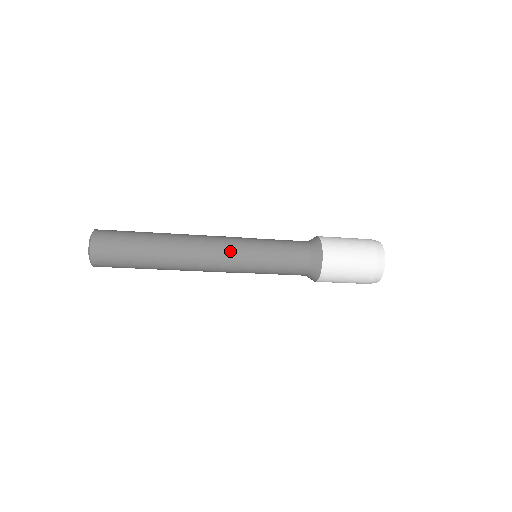
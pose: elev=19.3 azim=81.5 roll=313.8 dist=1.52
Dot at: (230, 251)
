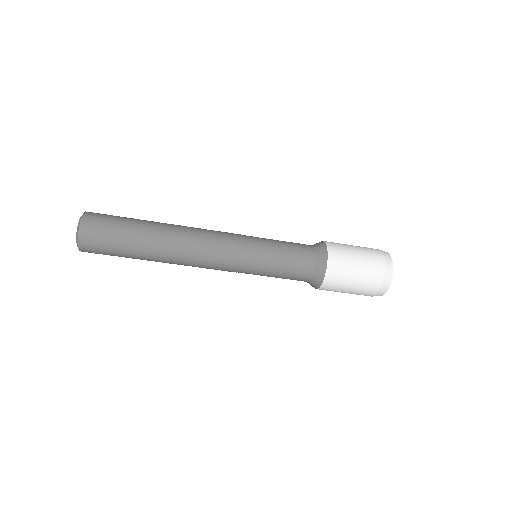
Dot at: (230, 234)
